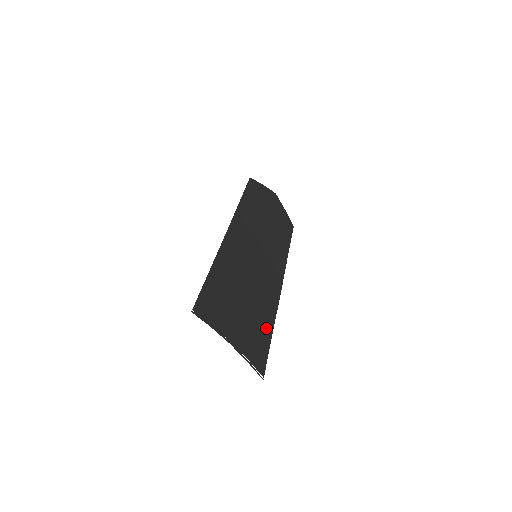
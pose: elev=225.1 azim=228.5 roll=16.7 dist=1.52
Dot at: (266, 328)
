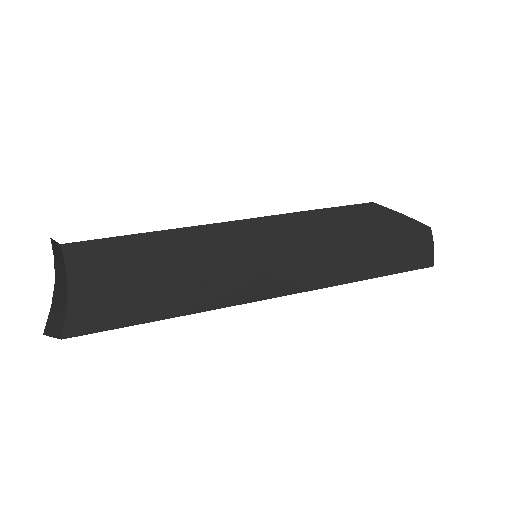
Dot at: (152, 310)
